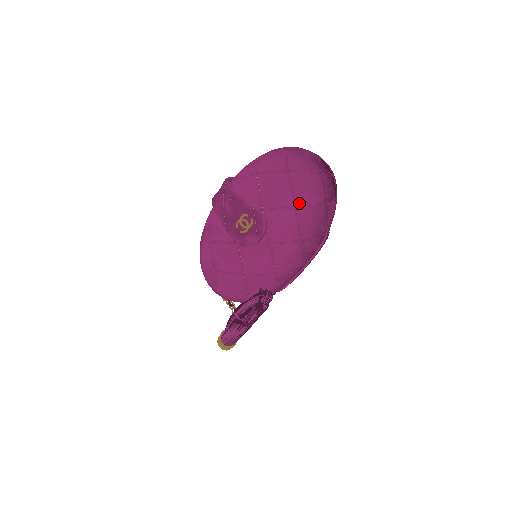
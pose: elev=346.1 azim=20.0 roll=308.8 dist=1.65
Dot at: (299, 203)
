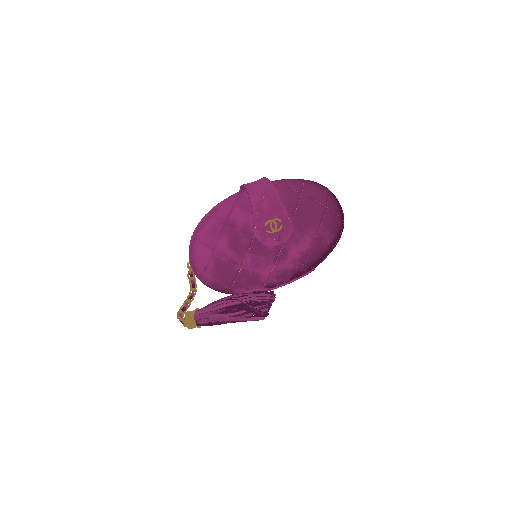
Dot at: (320, 235)
